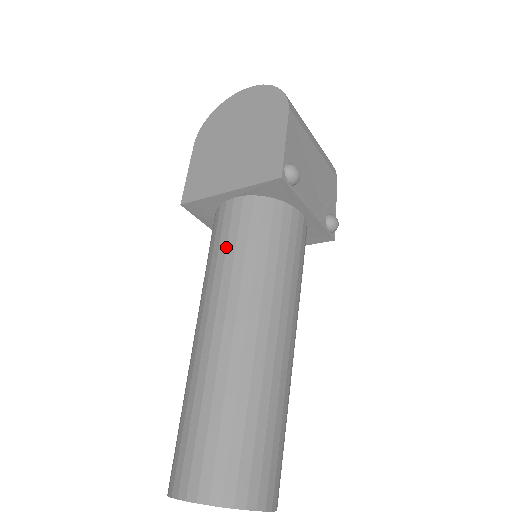
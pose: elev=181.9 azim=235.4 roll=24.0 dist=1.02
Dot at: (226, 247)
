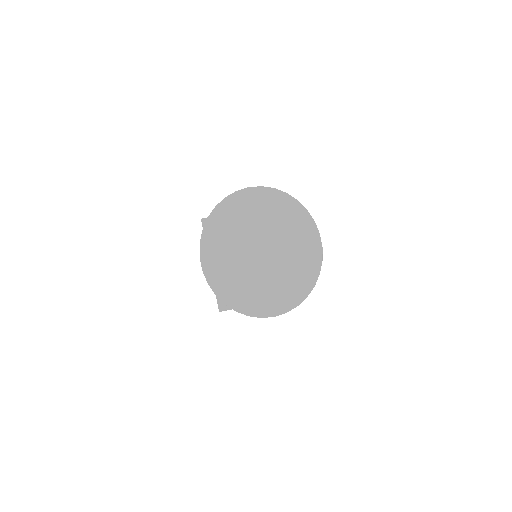
Dot at: occluded
